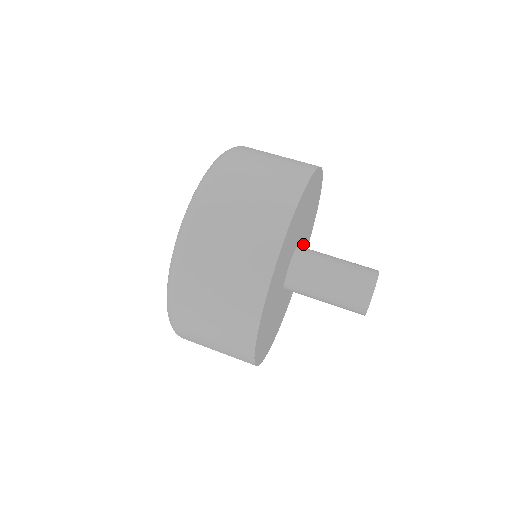
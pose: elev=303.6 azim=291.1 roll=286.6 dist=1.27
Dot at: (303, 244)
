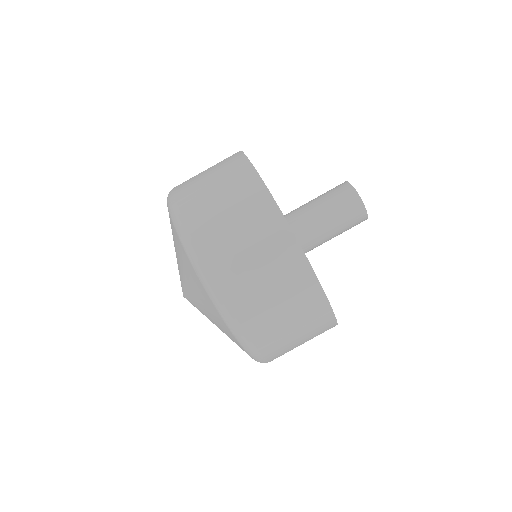
Dot at: occluded
